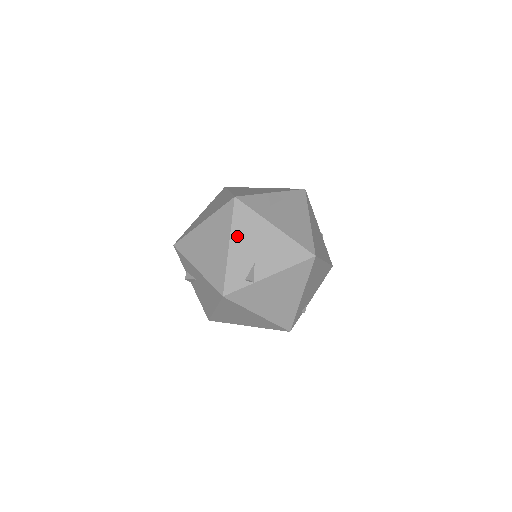
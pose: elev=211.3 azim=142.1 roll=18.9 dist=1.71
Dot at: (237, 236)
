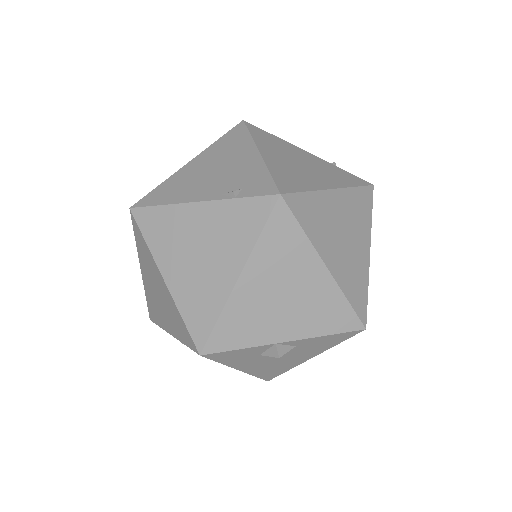
Dot at: occluded
